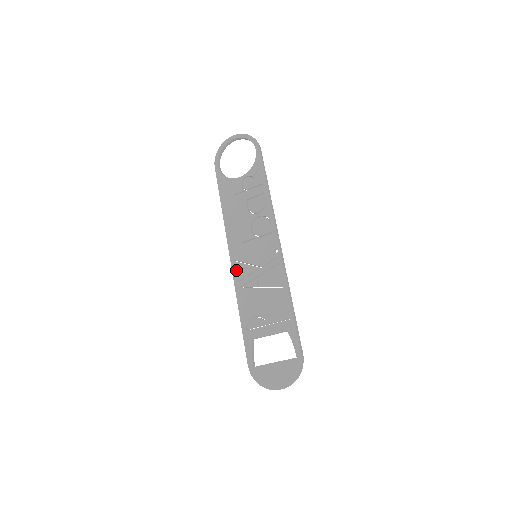
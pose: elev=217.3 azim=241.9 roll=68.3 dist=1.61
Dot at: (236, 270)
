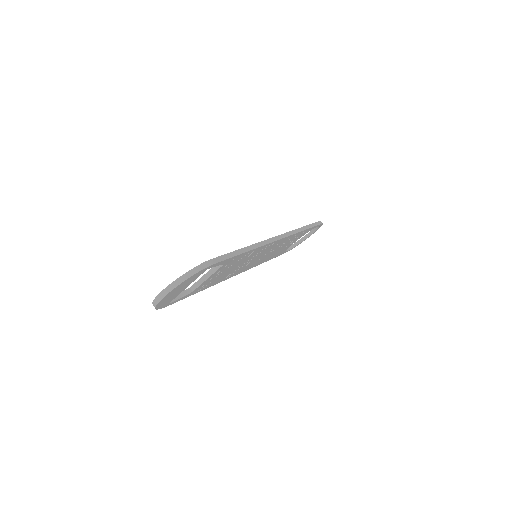
Dot at: occluded
